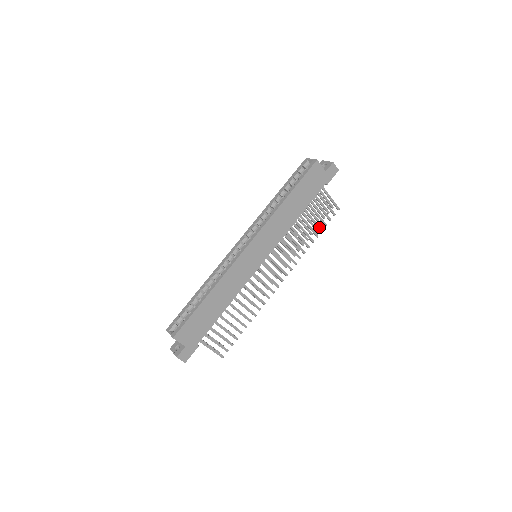
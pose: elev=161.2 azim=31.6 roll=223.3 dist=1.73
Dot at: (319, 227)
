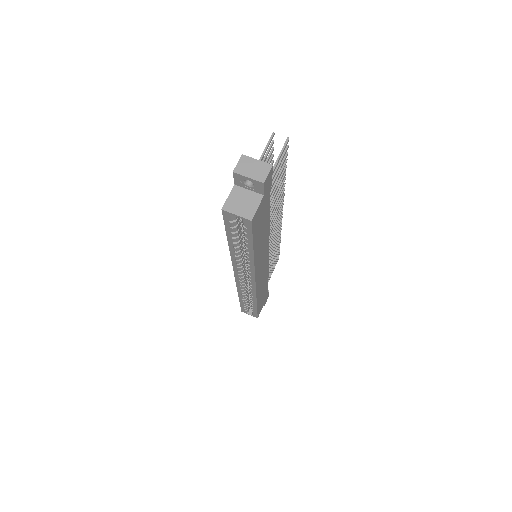
Dot at: (283, 174)
